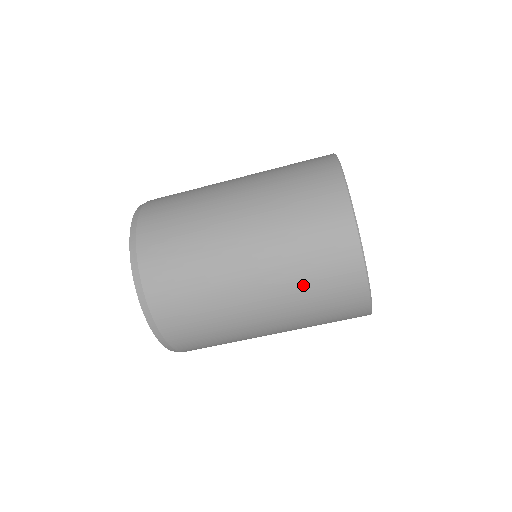
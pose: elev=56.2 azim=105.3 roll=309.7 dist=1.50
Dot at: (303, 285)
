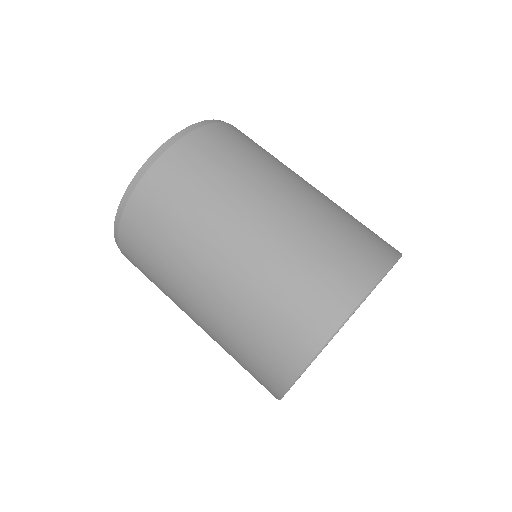
Dot at: (246, 323)
